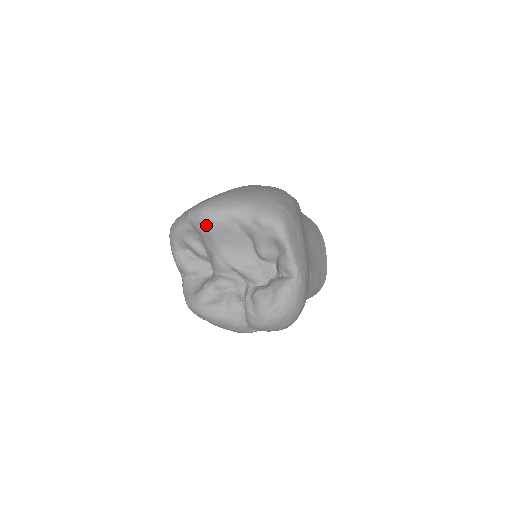
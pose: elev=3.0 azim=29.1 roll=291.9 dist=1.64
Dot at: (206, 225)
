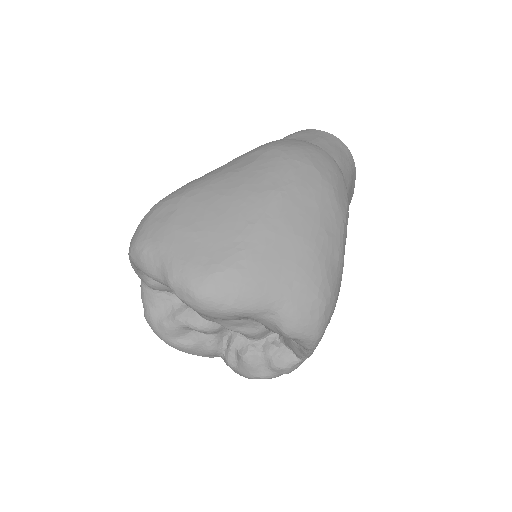
Dot at: (199, 313)
